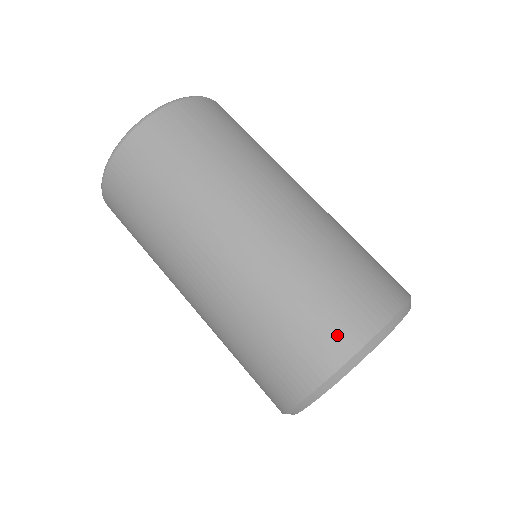
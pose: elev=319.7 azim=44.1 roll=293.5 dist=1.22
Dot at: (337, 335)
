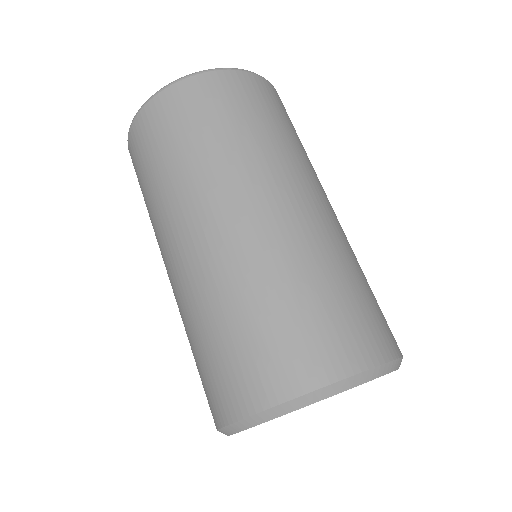
Dot at: (345, 346)
